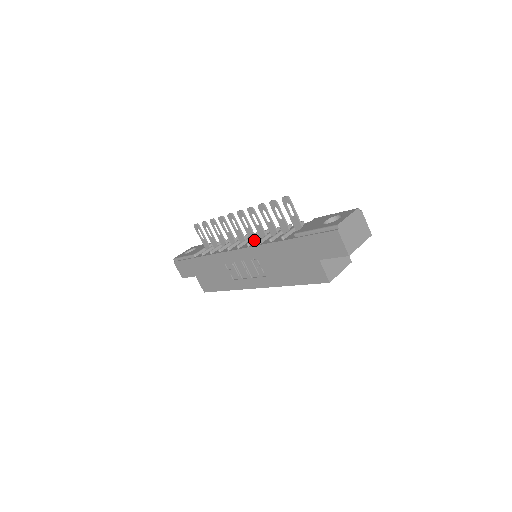
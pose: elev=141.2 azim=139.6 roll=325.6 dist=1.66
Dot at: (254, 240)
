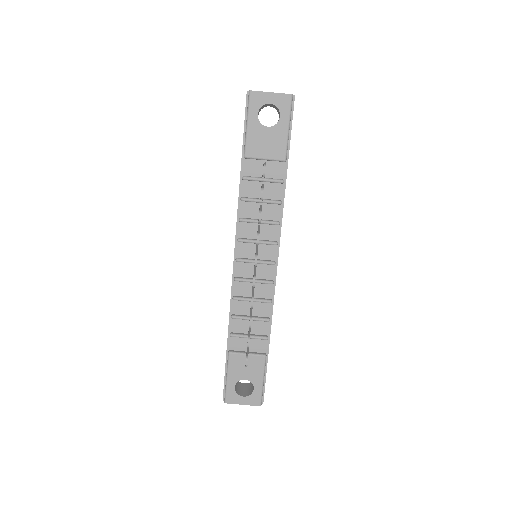
Dot at: (245, 282)
